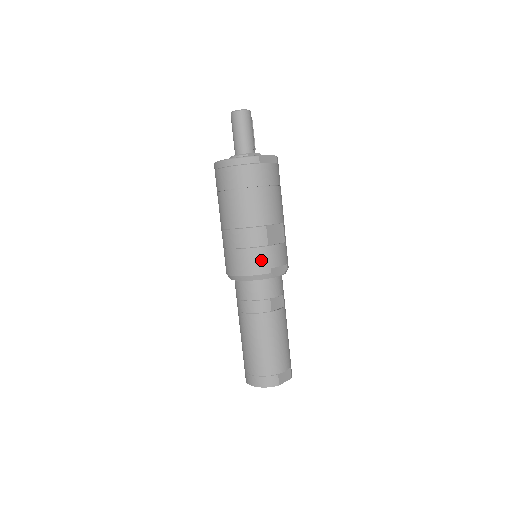
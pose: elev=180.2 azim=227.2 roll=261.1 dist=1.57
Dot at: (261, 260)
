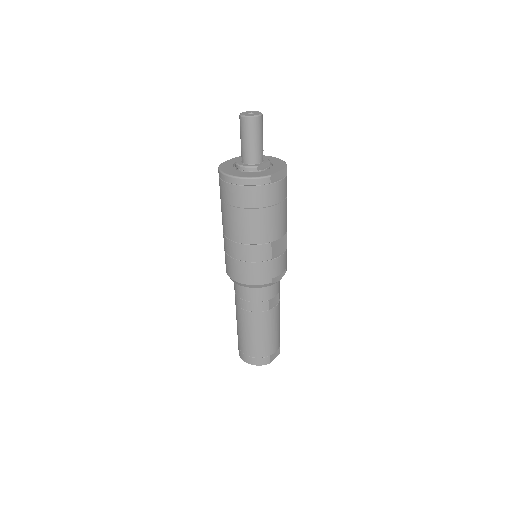
Dot at: (264, 273)
